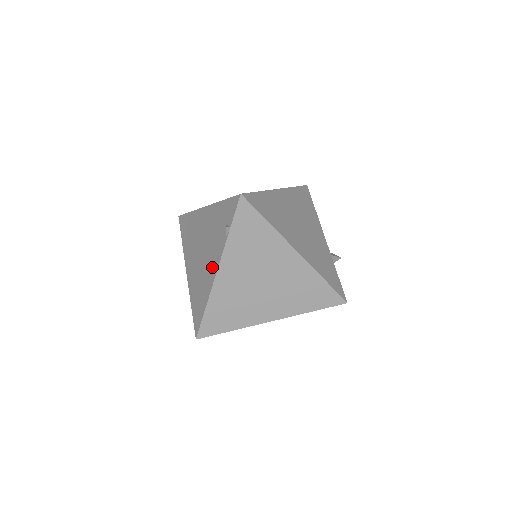
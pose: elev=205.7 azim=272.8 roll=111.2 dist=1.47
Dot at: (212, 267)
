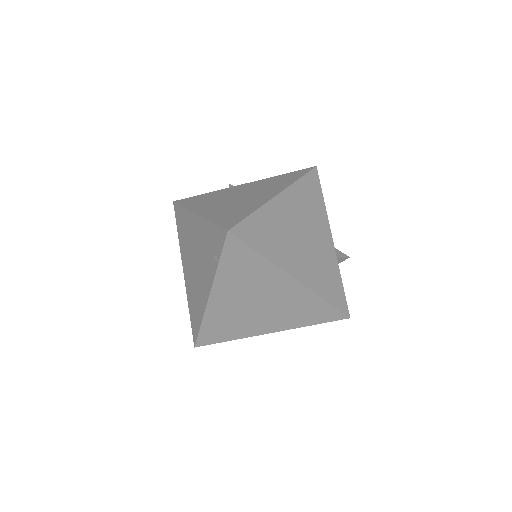
Dot at: (204, 288)
